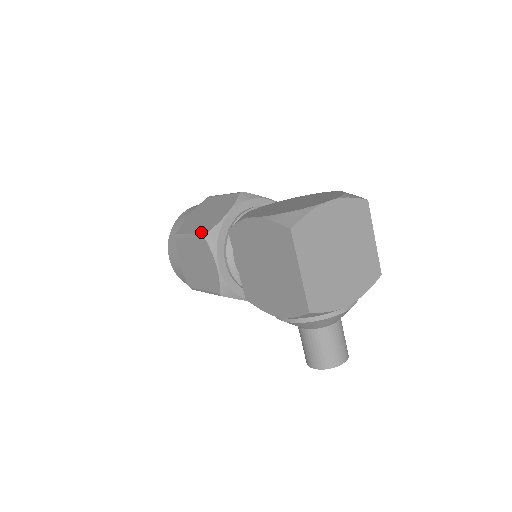
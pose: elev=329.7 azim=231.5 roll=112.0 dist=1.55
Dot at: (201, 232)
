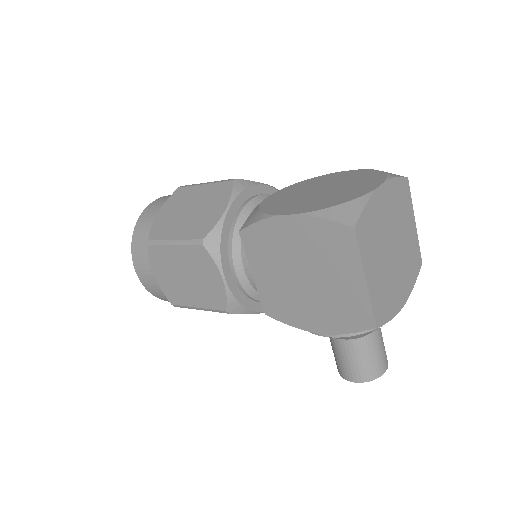
Dot at: (193, 237)
